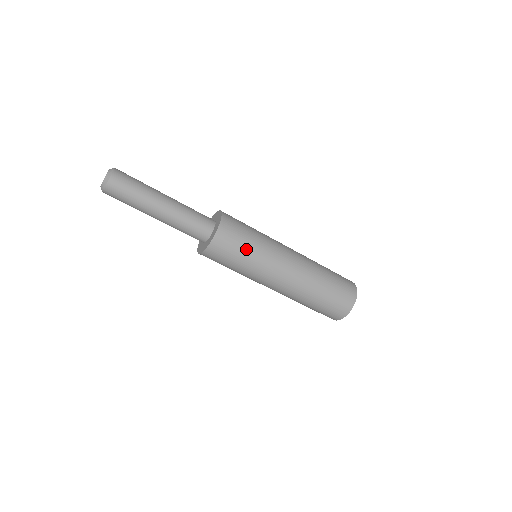
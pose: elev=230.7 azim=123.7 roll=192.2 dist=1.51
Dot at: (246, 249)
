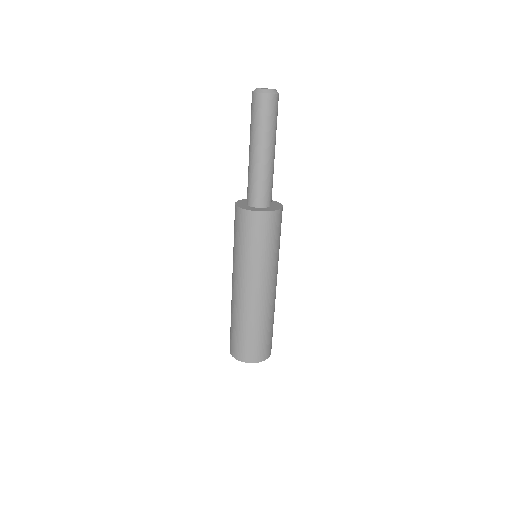
Dot at: (277, 242)
